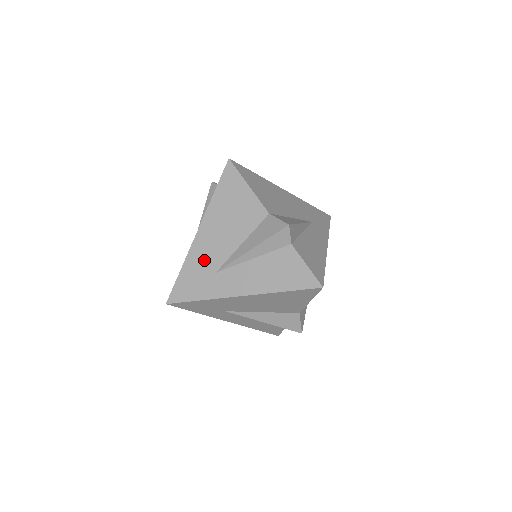
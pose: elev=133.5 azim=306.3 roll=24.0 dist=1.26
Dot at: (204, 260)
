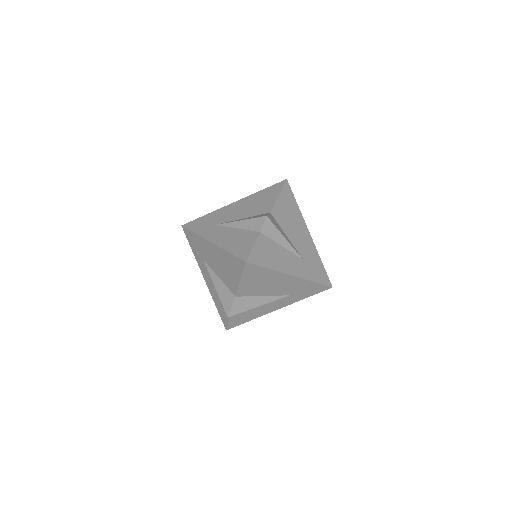
Dot at: (203, 250)
